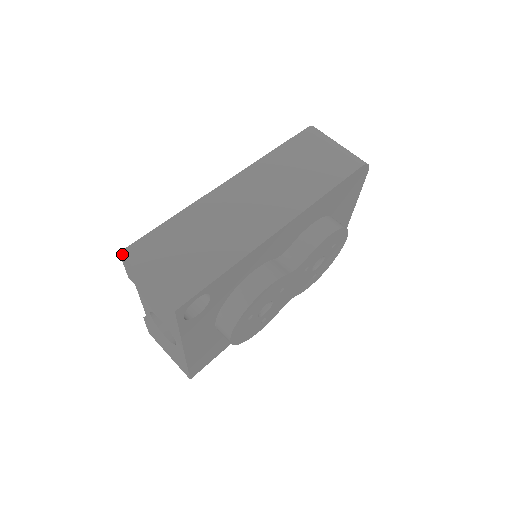
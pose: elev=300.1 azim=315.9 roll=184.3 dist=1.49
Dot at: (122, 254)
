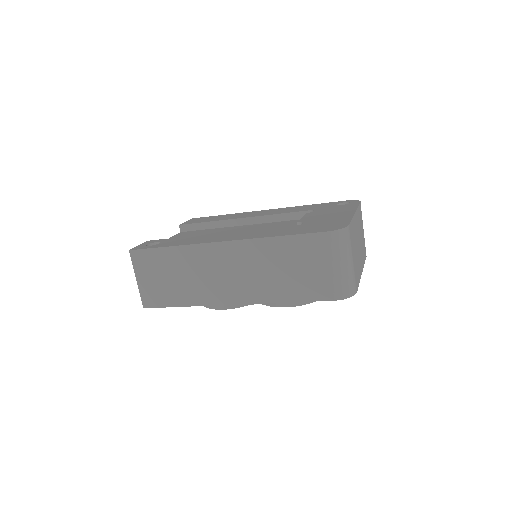
Dot at: (130, 253)
